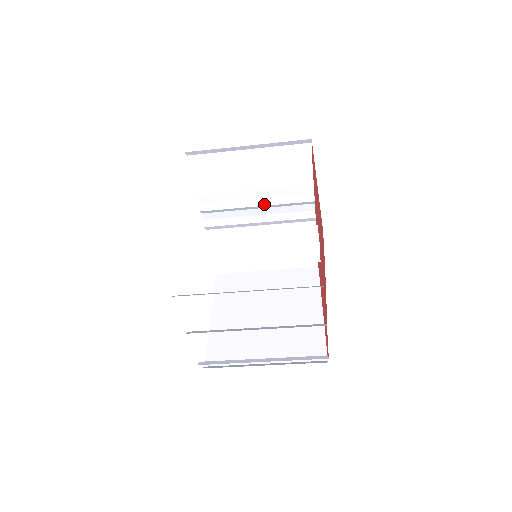
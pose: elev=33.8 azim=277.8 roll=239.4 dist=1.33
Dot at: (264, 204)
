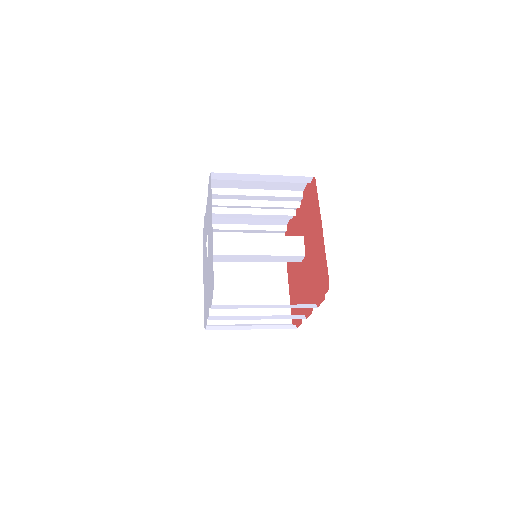
Dot at: (261, 205)
